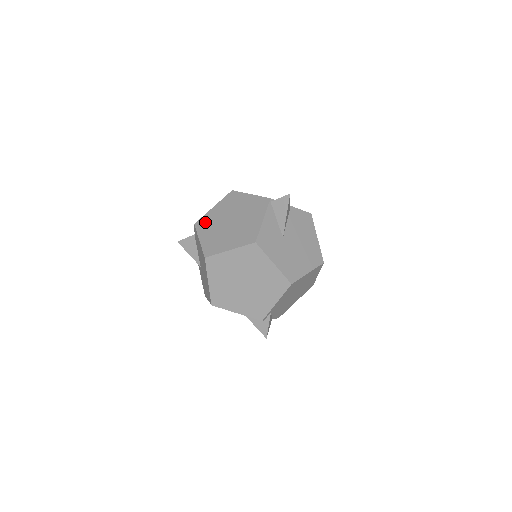
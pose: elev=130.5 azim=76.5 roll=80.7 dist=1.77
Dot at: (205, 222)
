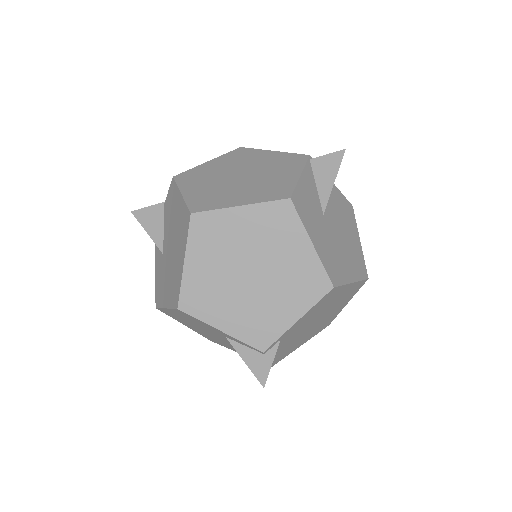
Dot at: (193, 175)
